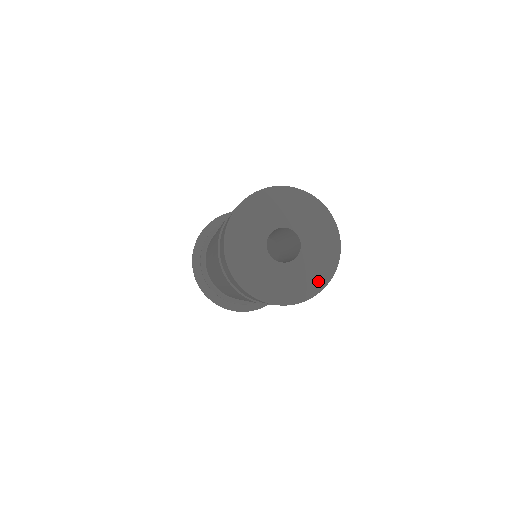
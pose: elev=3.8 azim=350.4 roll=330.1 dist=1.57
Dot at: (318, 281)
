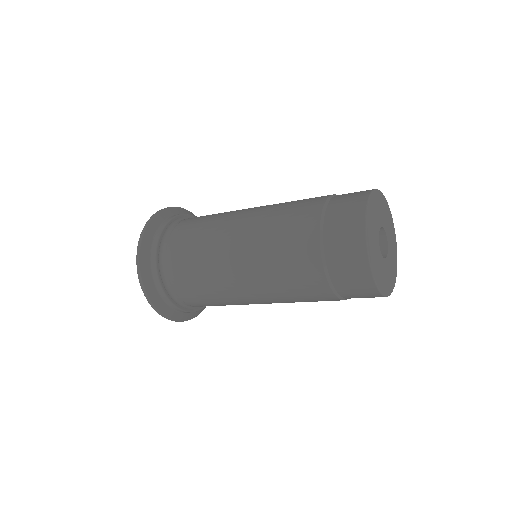
Dot at: (391, 285)
